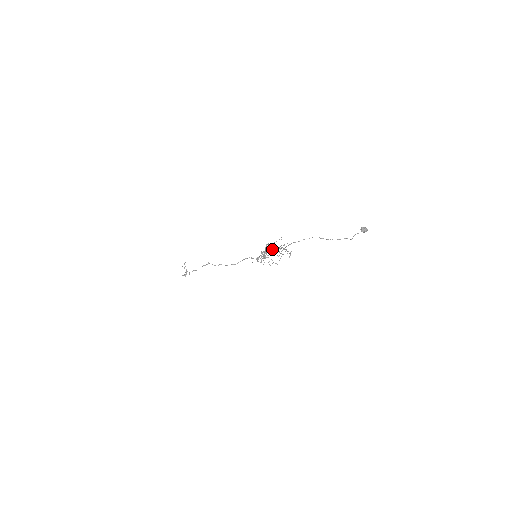
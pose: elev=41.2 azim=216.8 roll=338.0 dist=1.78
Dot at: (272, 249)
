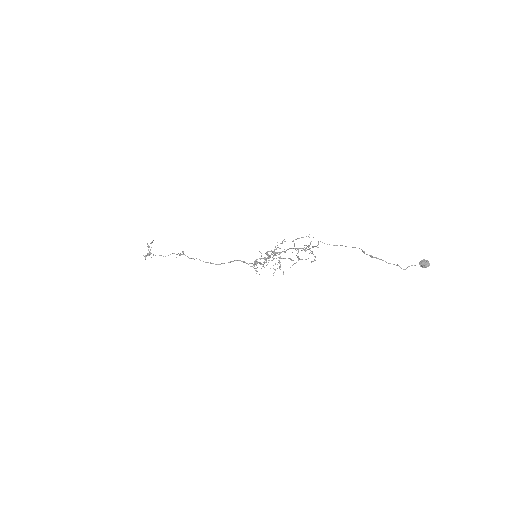
Dot at: occluded
